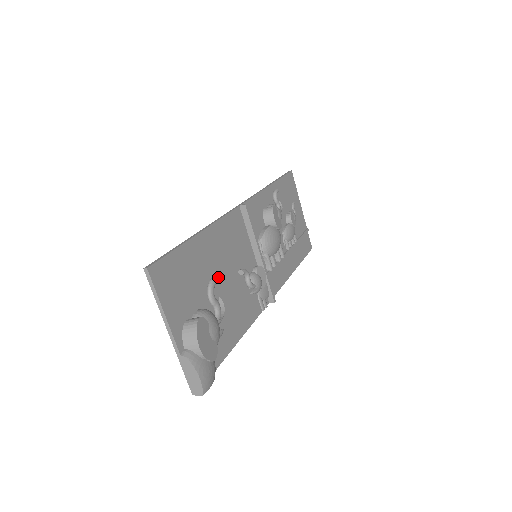
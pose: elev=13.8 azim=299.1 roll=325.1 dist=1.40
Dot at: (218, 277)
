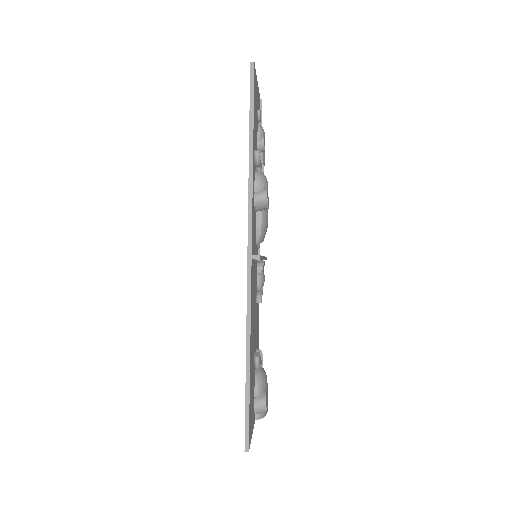
Dot at: (254, 342)
